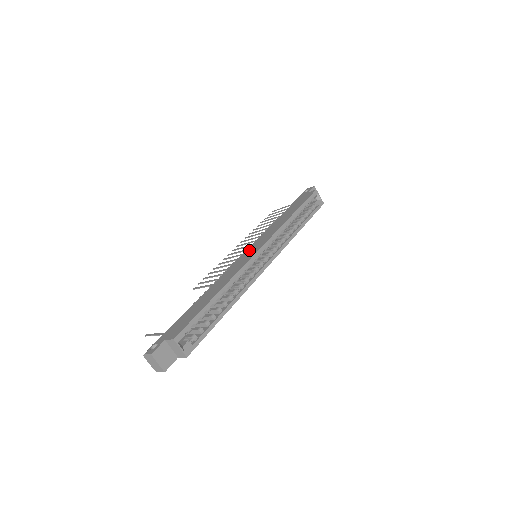
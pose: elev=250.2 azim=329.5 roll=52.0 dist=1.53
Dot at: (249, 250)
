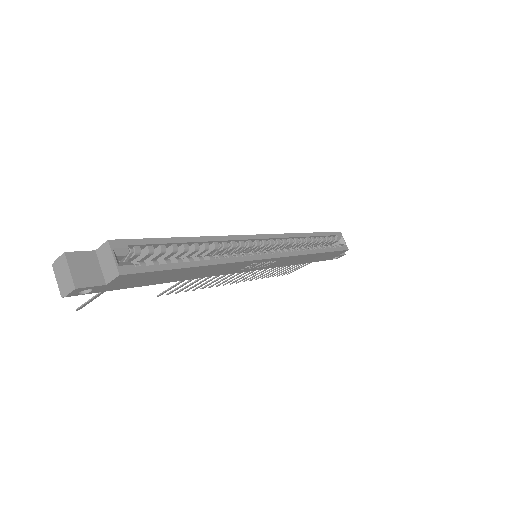
Dot at: occluded
